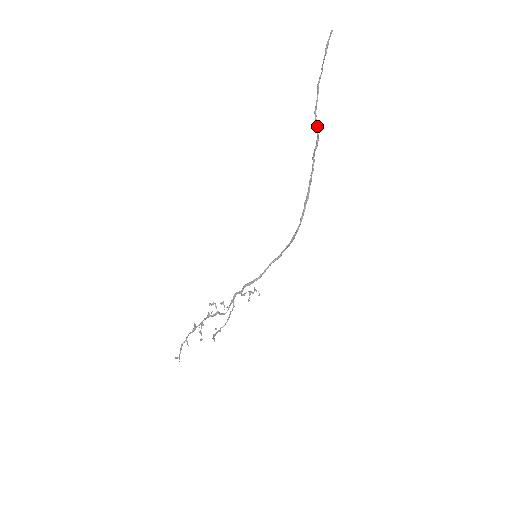
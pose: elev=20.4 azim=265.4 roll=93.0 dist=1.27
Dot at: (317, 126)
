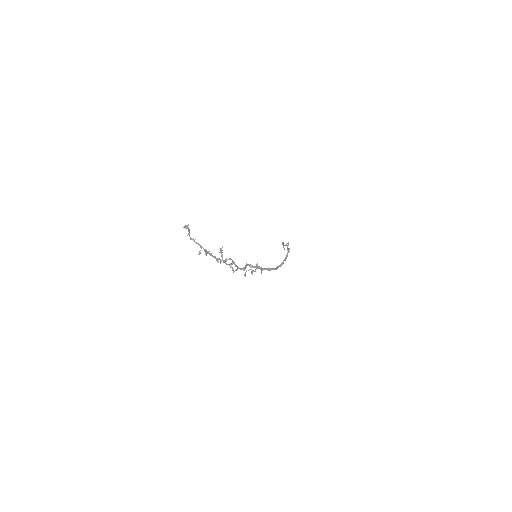
Dot at: (286, 244)
